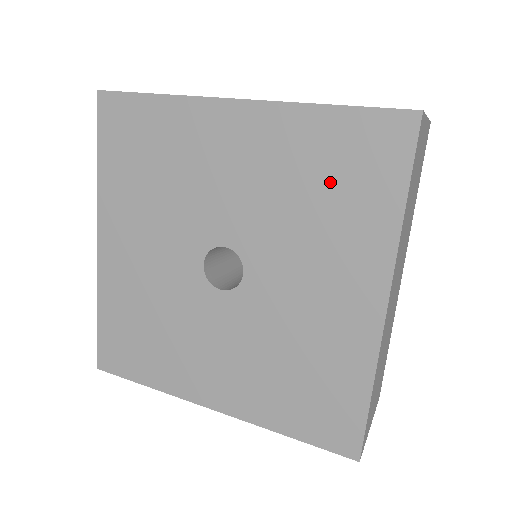
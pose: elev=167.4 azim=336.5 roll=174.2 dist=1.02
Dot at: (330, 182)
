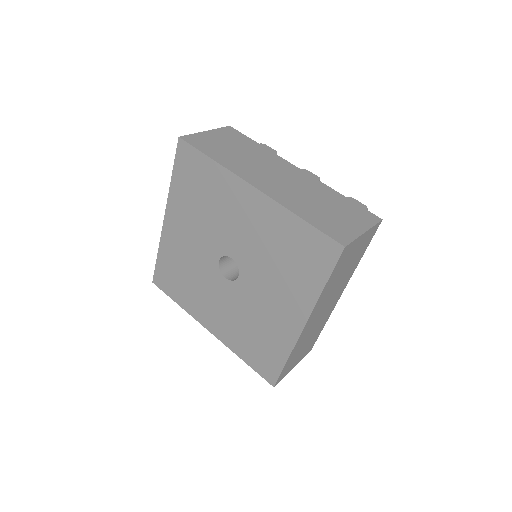
Dot at: (292, 256)
